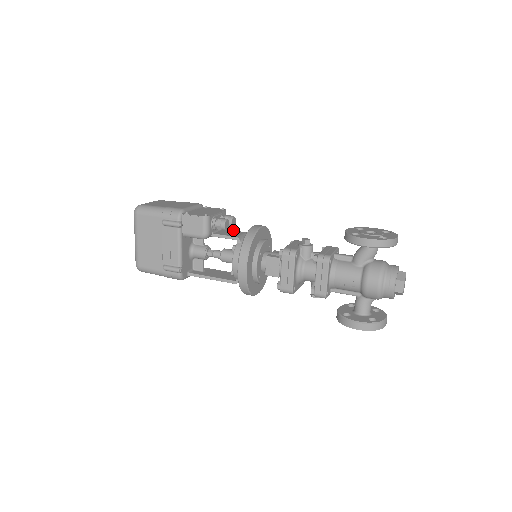
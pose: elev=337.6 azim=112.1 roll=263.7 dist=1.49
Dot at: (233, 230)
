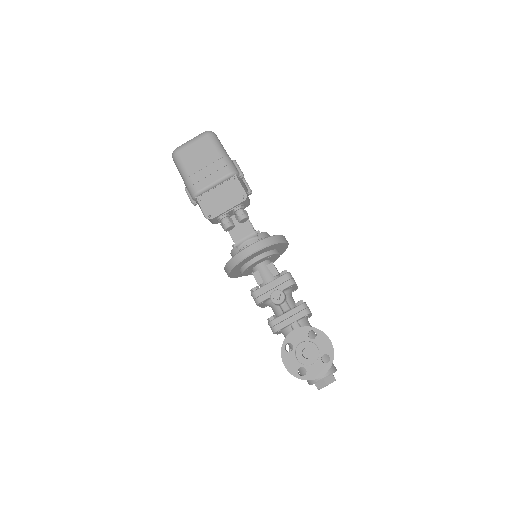
Dot at: (248, 220)
